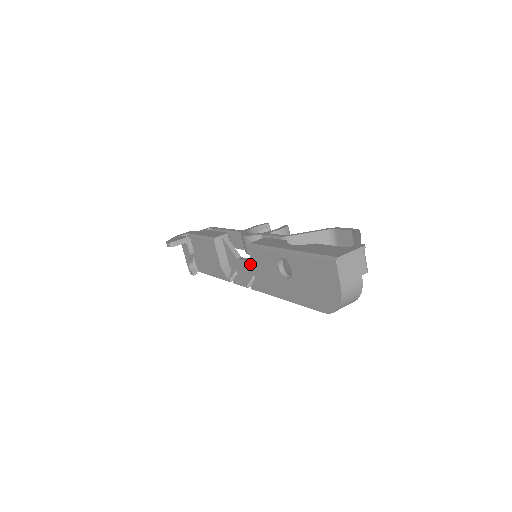
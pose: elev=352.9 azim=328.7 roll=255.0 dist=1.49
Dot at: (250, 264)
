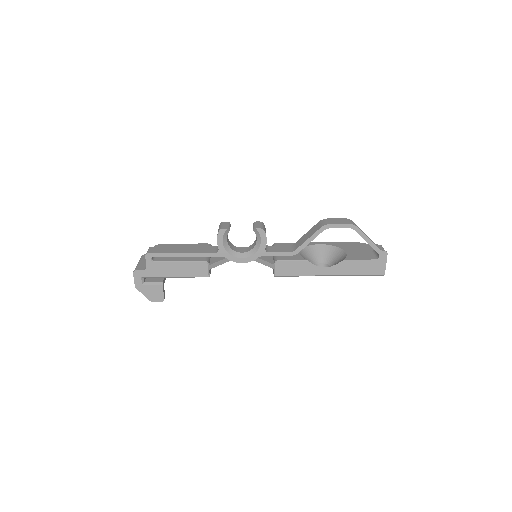
Dot at: (254, 260)
